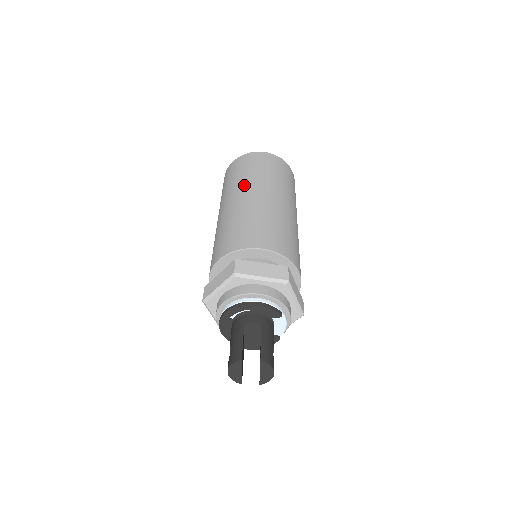
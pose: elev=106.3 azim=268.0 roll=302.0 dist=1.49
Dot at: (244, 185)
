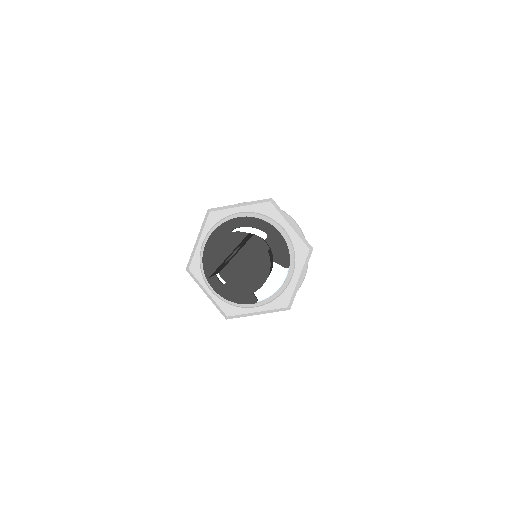
Dot at: occluded
